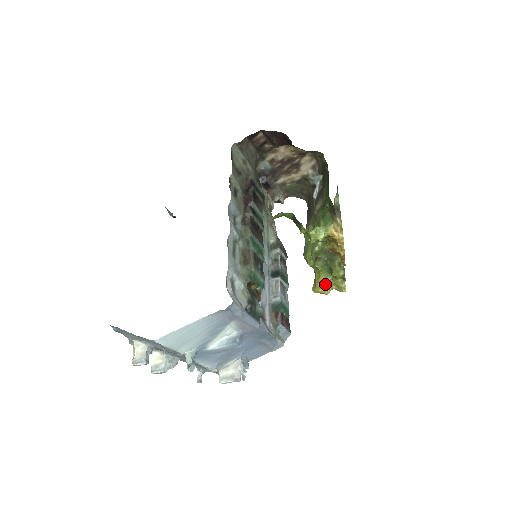
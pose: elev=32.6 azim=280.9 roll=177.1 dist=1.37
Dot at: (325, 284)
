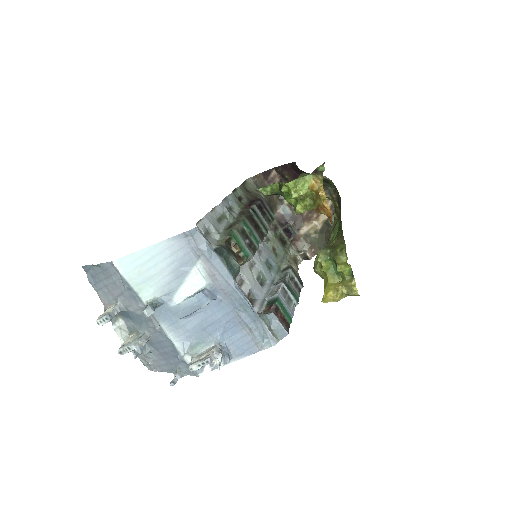
Dot at: (333, 287)
